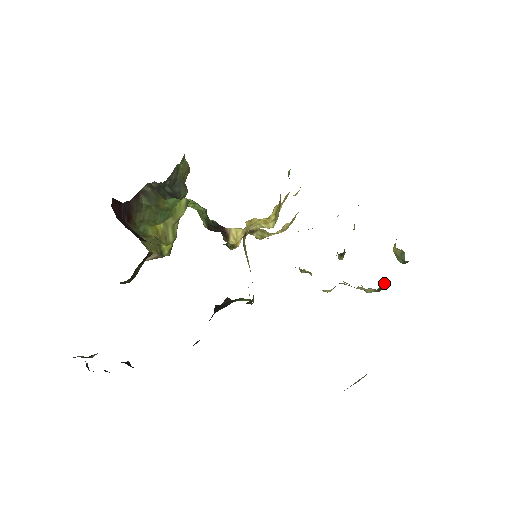
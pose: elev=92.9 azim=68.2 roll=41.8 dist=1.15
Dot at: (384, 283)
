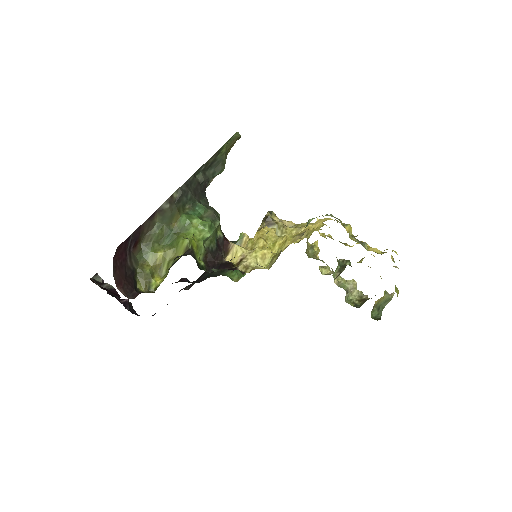
Dot at: occluded
